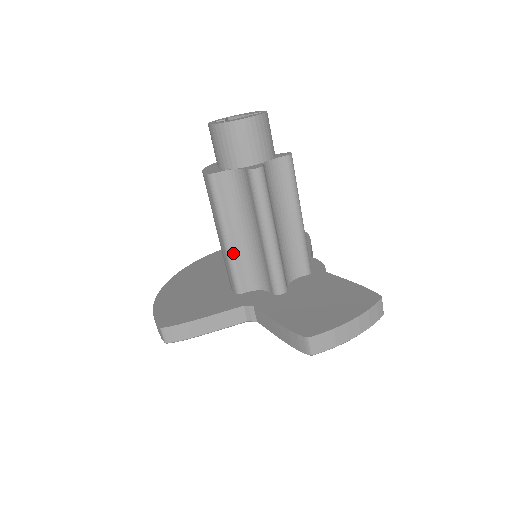
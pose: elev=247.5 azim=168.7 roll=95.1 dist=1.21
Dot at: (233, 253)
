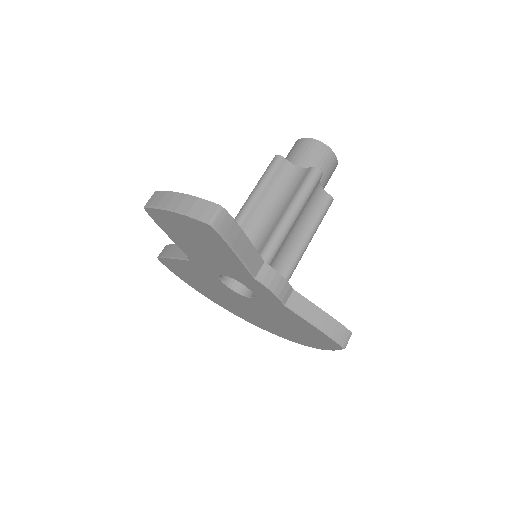
Dot at: occluded
